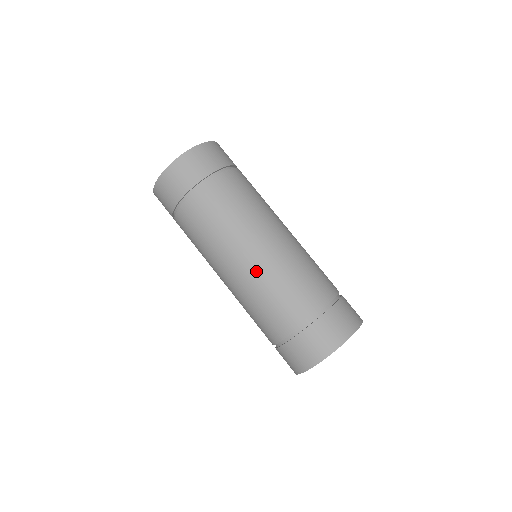
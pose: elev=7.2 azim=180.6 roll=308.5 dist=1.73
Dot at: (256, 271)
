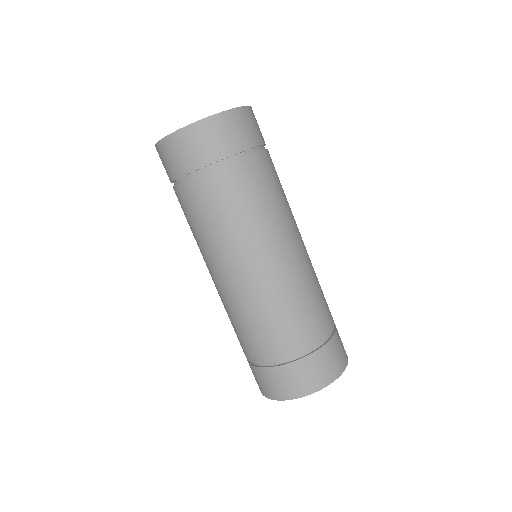
Dot at: (222, 294)
